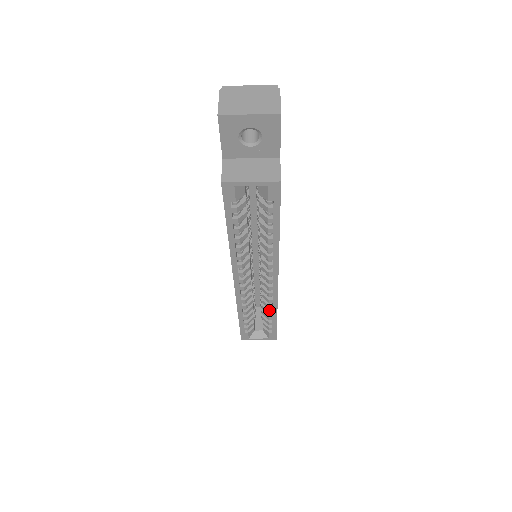
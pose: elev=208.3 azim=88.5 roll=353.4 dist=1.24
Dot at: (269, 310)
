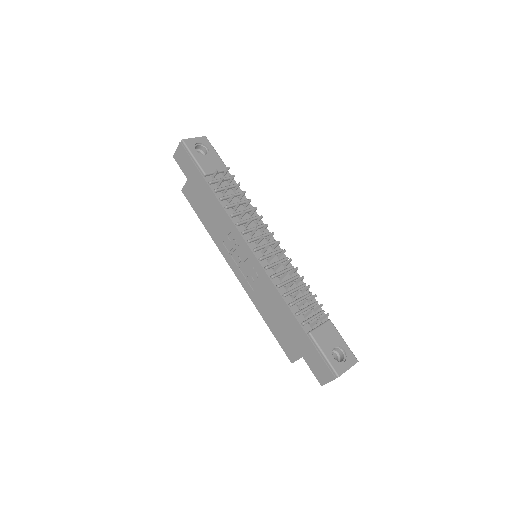
Dot at: occluded
